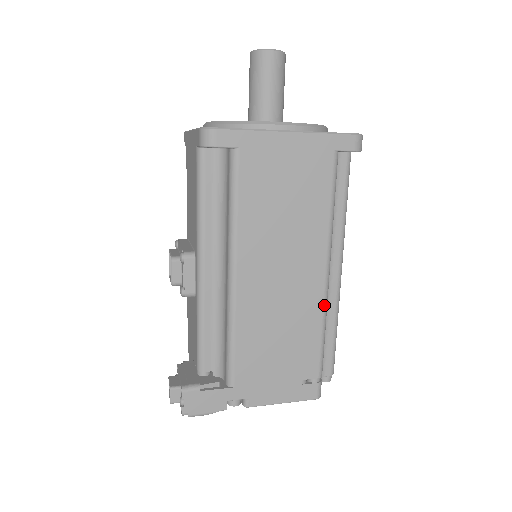
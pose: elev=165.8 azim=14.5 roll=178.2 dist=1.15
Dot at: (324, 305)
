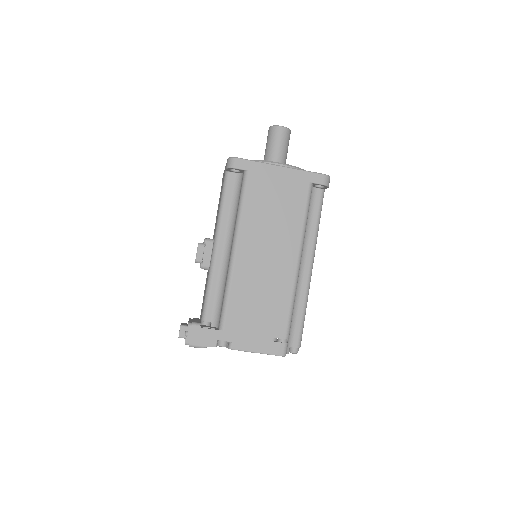
Dot at: (294, 284)
